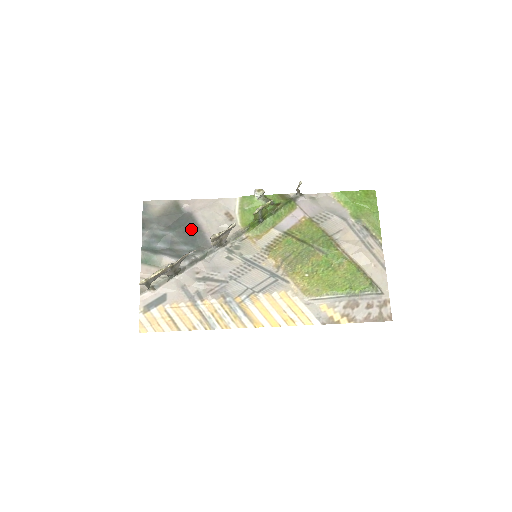
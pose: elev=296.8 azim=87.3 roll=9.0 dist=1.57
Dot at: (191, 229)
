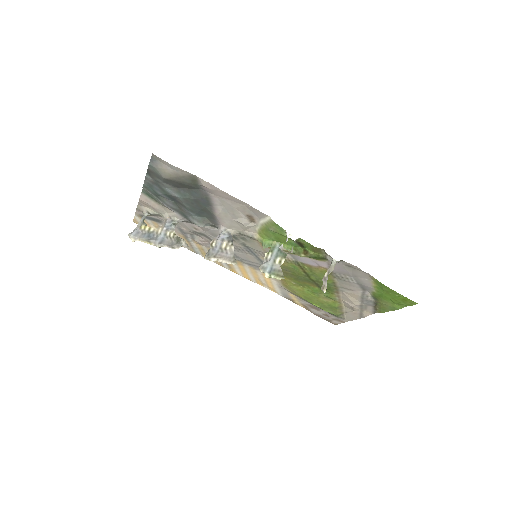
Dot at: (202, 205)
